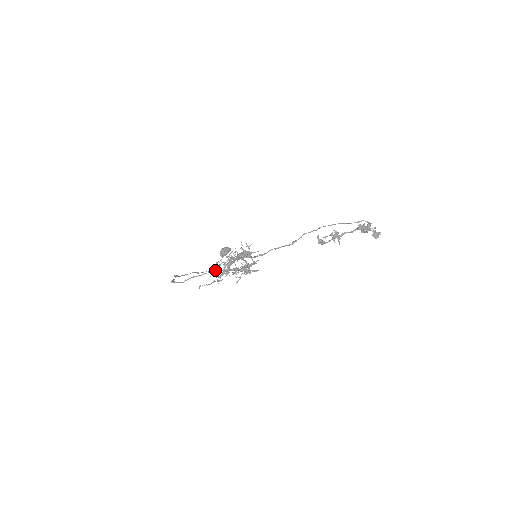
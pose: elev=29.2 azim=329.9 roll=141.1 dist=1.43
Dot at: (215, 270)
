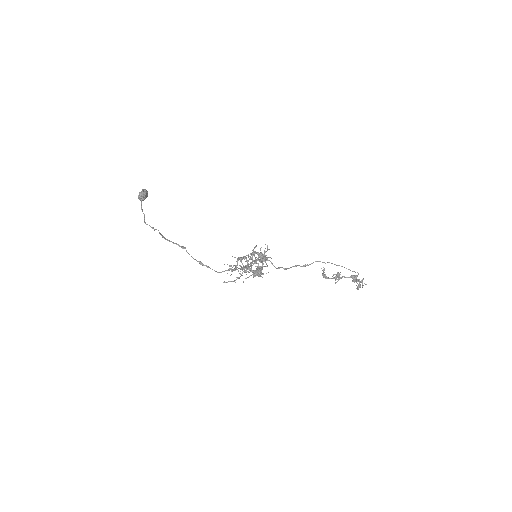
Dot at: (244, 267)
